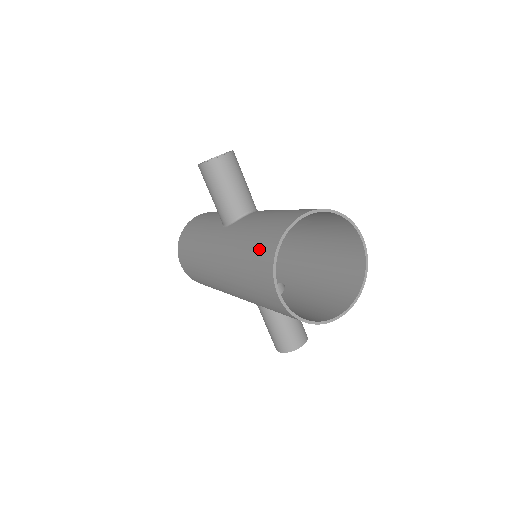
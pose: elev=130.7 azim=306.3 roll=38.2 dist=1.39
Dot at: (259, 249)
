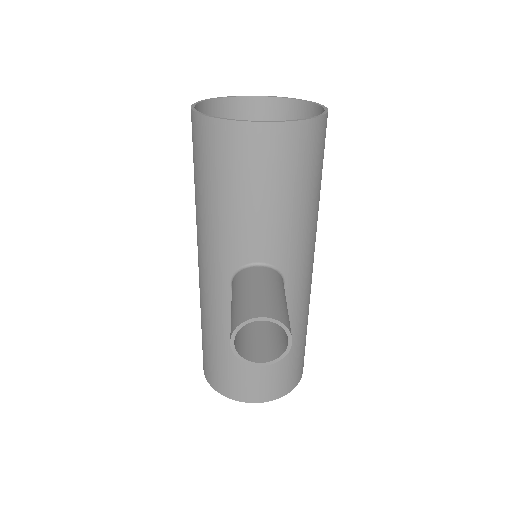
Dot at: occluded
